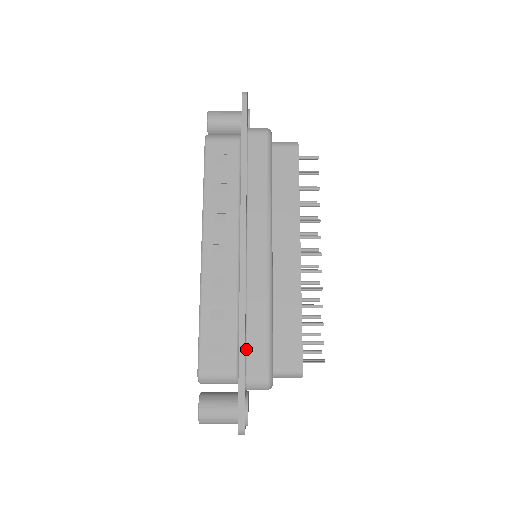
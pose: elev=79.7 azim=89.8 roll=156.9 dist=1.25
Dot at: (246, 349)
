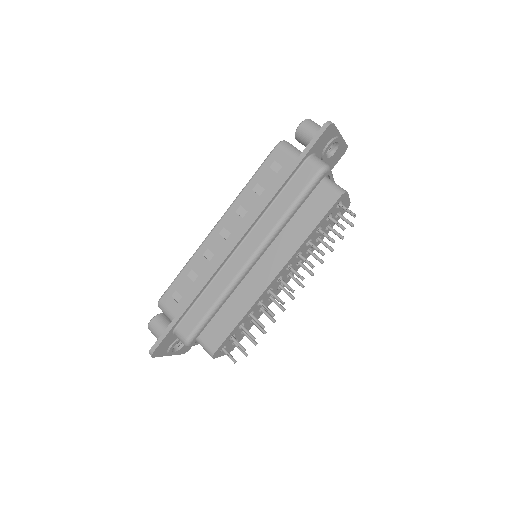
Dot at: (189, 311)
